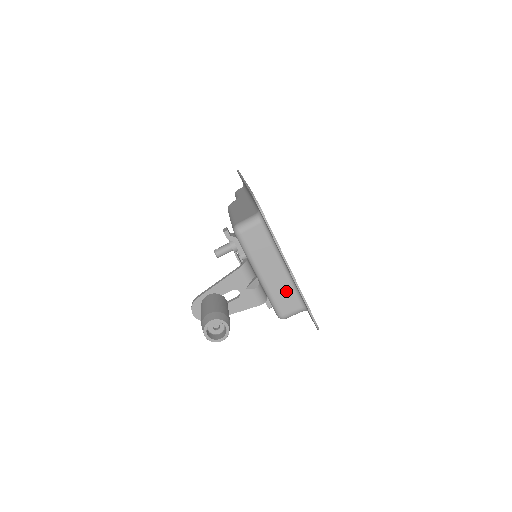
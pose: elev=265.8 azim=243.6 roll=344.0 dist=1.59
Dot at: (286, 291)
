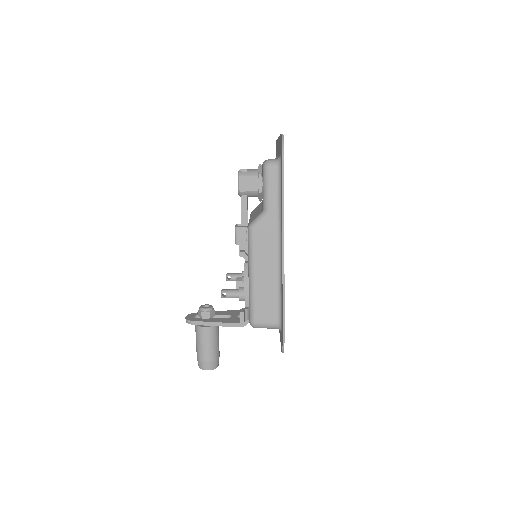
Dot at: occluded
